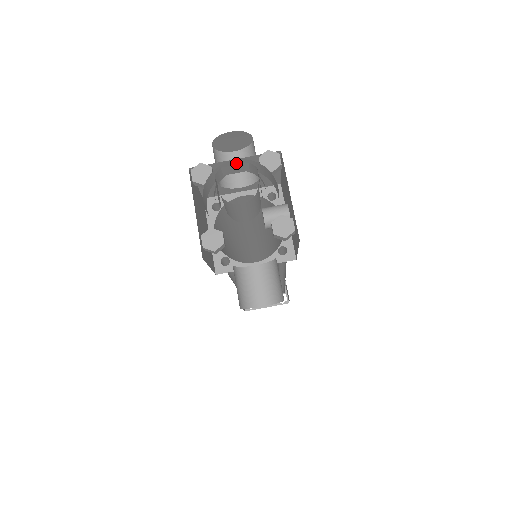
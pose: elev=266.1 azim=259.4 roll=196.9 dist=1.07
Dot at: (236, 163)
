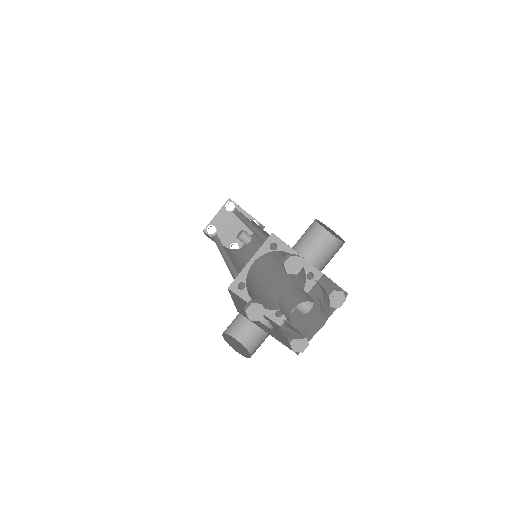
Dot at: occluded
